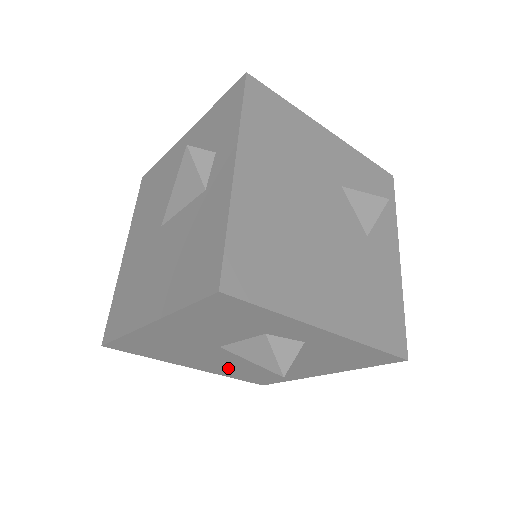
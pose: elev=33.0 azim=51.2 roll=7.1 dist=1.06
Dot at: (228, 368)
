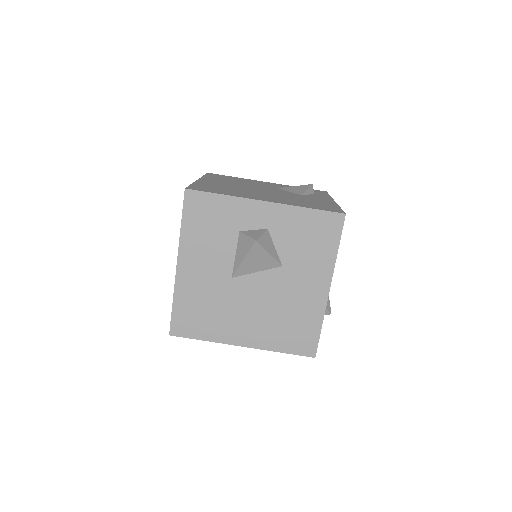
Dot at: (264, 326)
